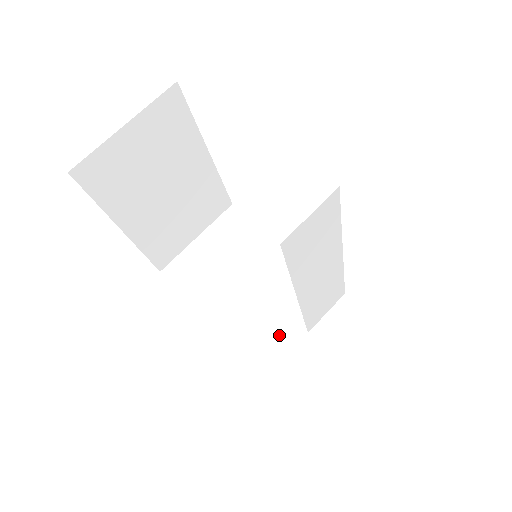
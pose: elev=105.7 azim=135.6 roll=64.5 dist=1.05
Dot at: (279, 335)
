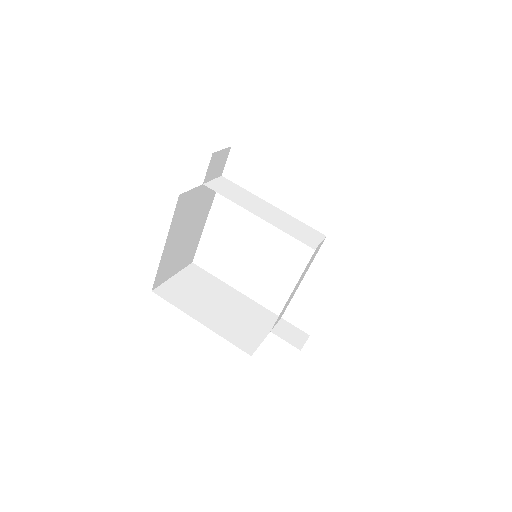
Dot at: occluded
